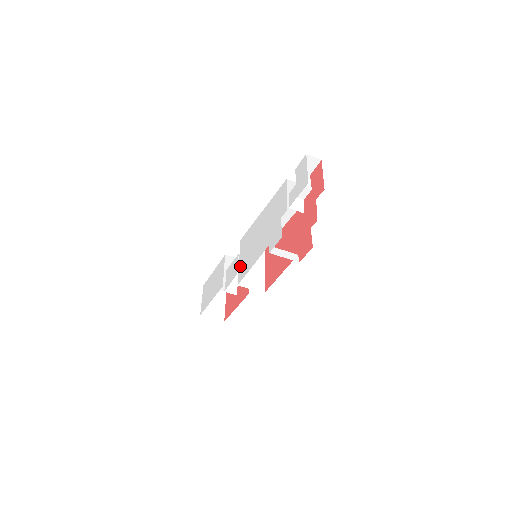
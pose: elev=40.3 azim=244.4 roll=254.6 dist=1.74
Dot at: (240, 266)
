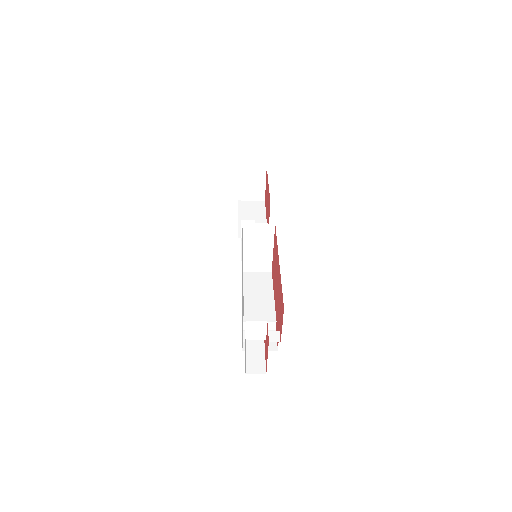
Dot at: occluded
